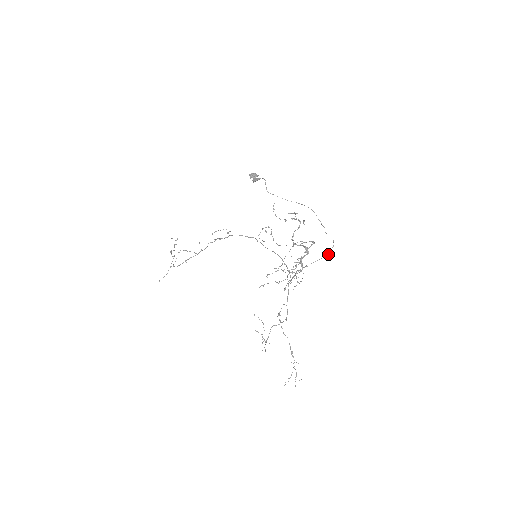
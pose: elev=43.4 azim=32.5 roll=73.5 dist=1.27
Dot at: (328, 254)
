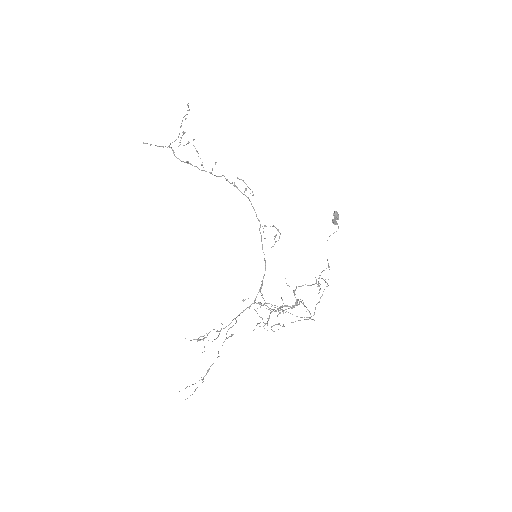
Dot at: (297, 316)
